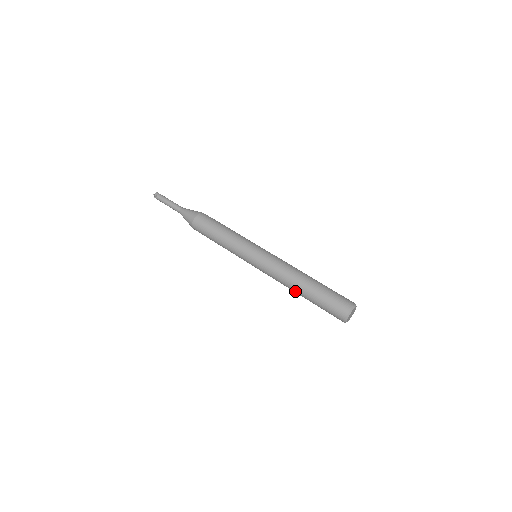
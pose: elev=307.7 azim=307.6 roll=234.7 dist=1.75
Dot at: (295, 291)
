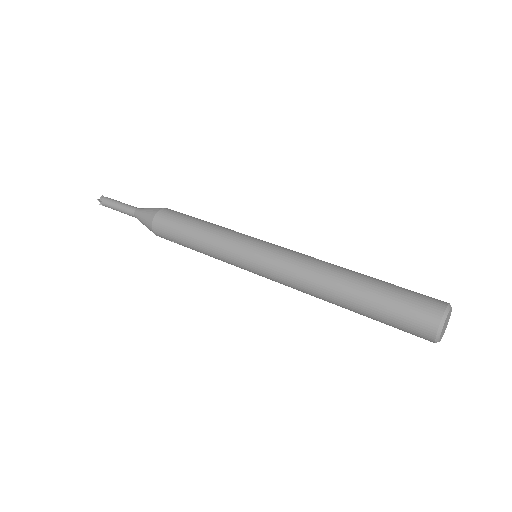
Dot at: (331, 300)
